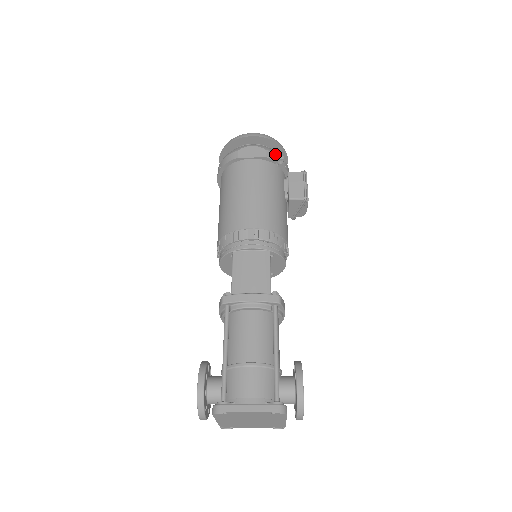
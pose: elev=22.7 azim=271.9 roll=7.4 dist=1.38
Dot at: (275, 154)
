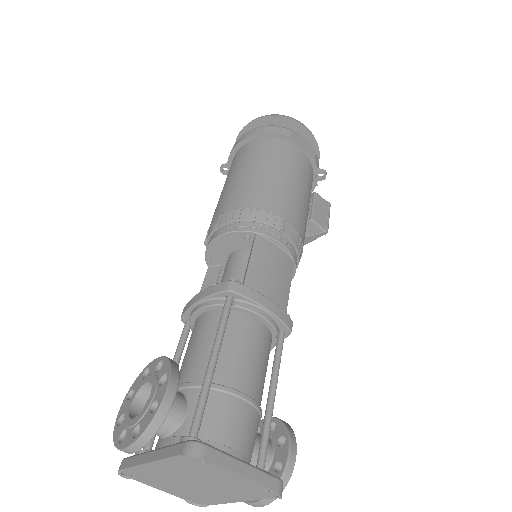
Dot at: occluded
